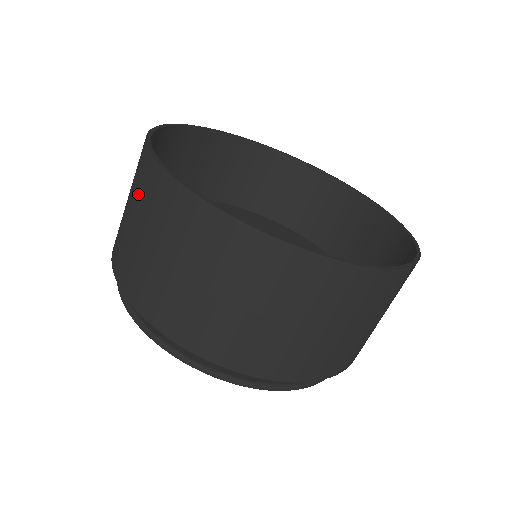
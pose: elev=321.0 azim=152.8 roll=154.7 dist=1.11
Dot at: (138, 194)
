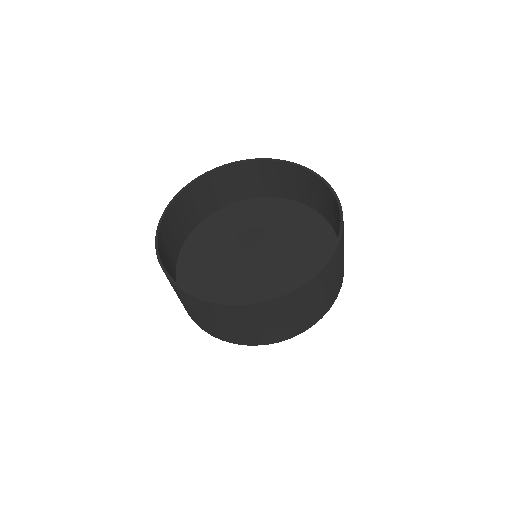
Dot at: (174, 289)
